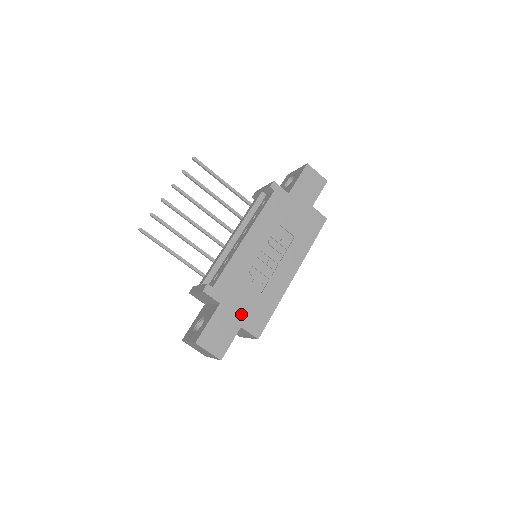
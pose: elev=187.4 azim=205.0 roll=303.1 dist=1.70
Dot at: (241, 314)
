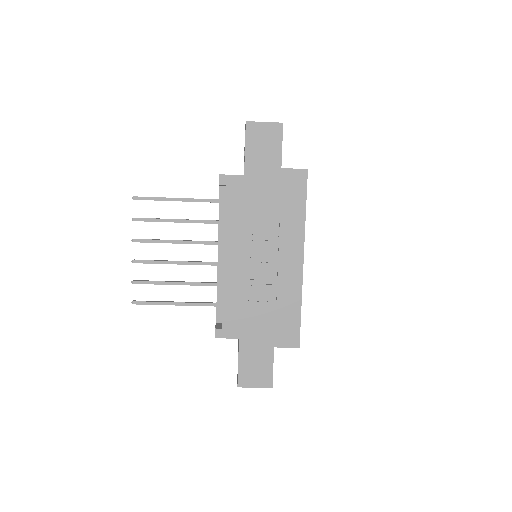
Dot at: (267, 335)
